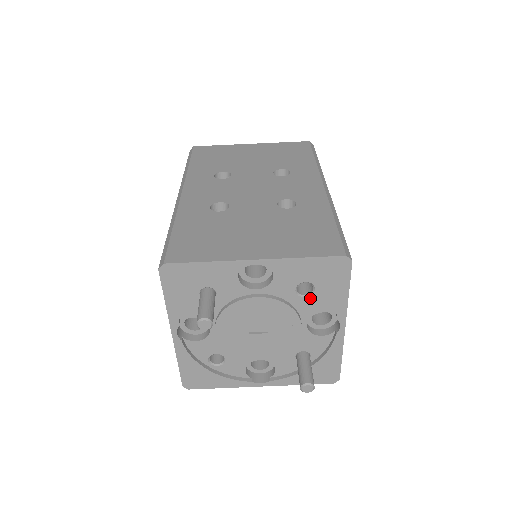
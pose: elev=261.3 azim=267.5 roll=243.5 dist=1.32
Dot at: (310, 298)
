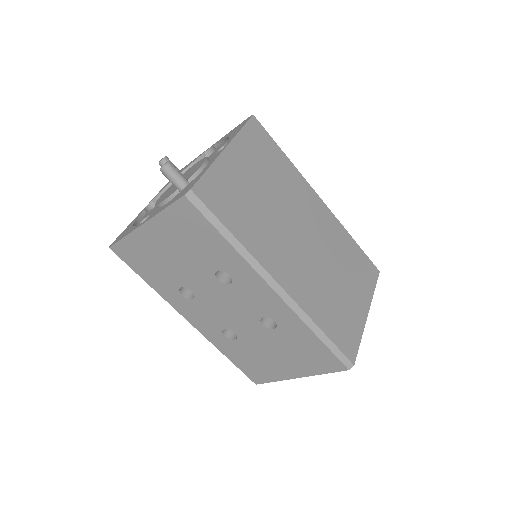
Dot at: occluded
